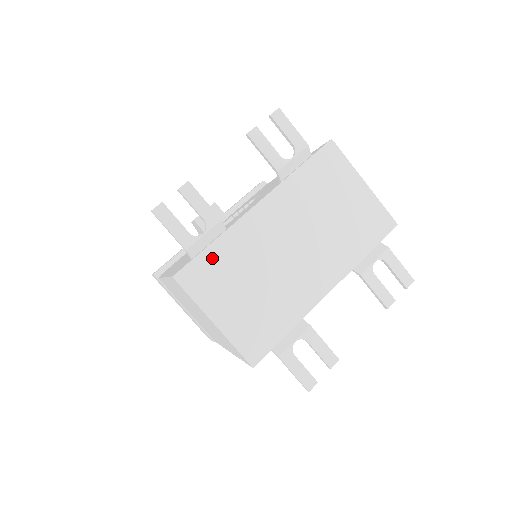
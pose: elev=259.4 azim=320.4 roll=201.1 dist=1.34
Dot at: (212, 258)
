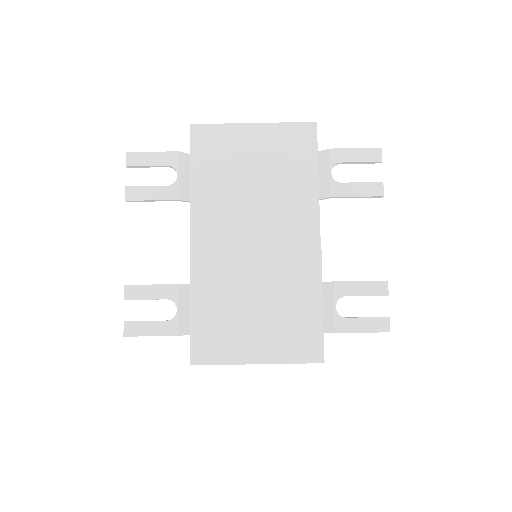
Dot at: (203, 319)
